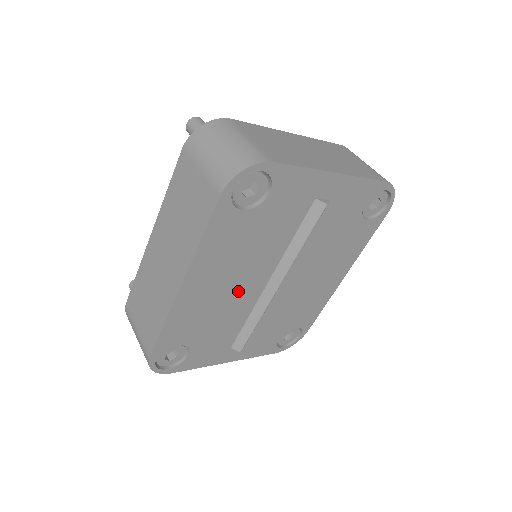
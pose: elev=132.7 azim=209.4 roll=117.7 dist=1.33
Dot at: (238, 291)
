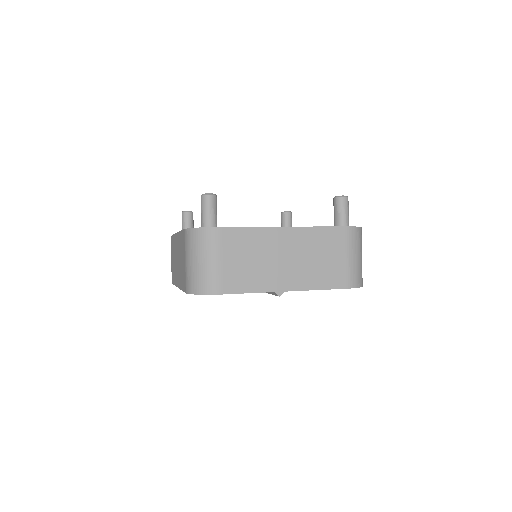
Dot at: occluded
